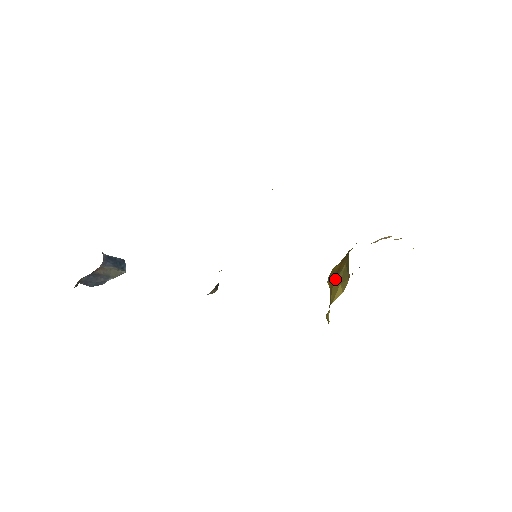
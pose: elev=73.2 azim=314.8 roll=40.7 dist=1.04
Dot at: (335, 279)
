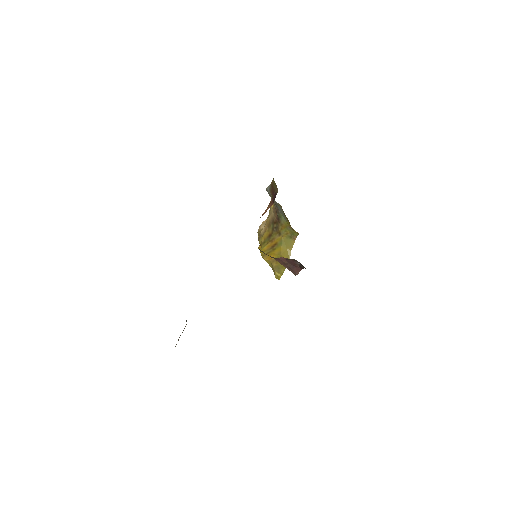
Dot at: (278, 250)
